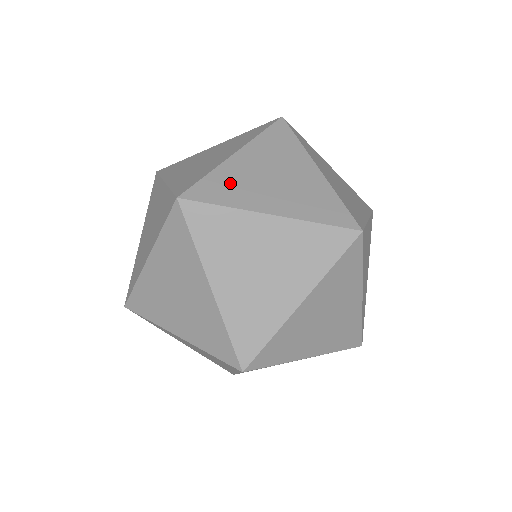
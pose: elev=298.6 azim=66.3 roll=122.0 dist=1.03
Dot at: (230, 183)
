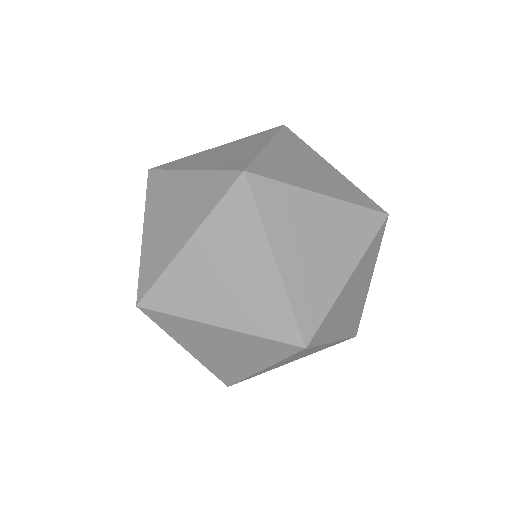
Dot at: (309, 291)
